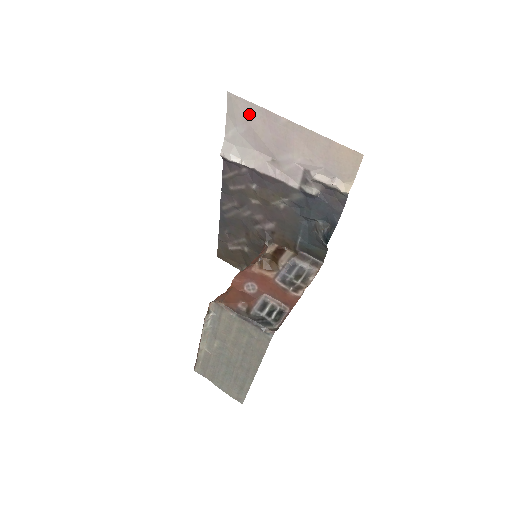
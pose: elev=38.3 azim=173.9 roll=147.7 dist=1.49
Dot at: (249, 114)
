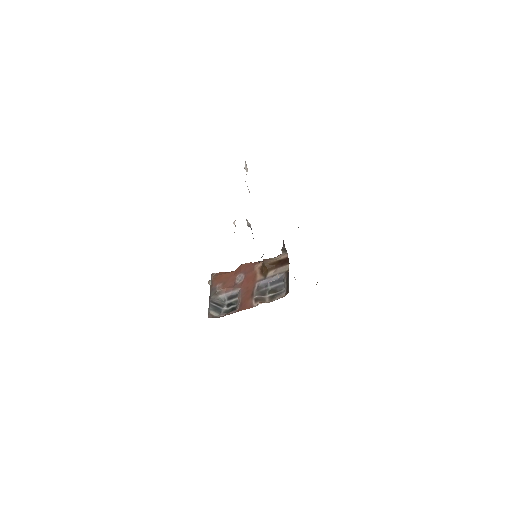
Dot at: occluded
